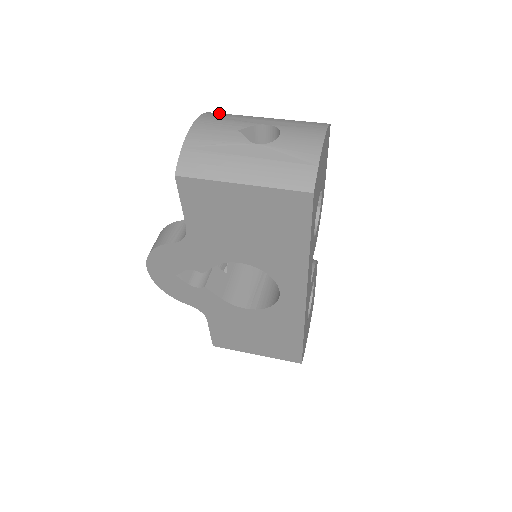
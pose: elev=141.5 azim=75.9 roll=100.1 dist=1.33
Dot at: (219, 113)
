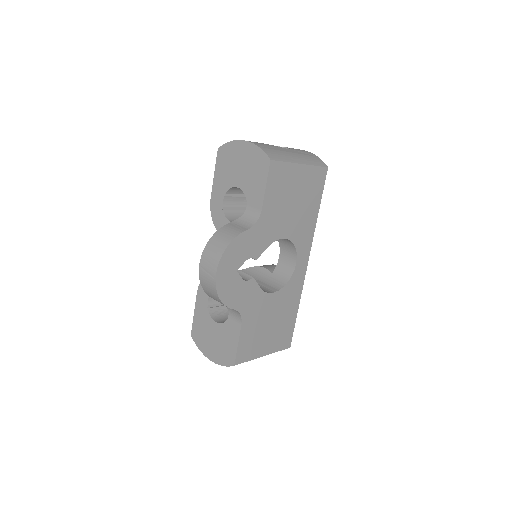
Dot at: occluded
